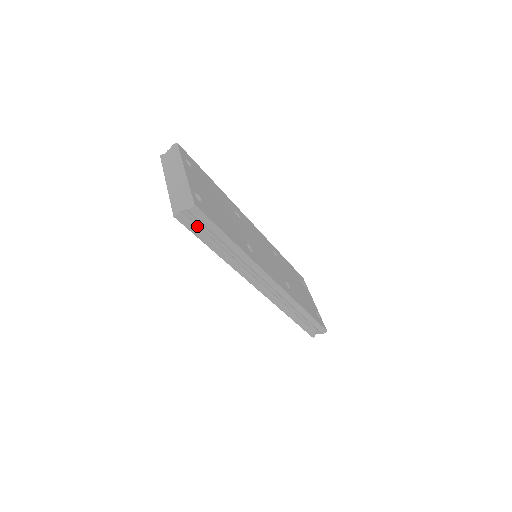
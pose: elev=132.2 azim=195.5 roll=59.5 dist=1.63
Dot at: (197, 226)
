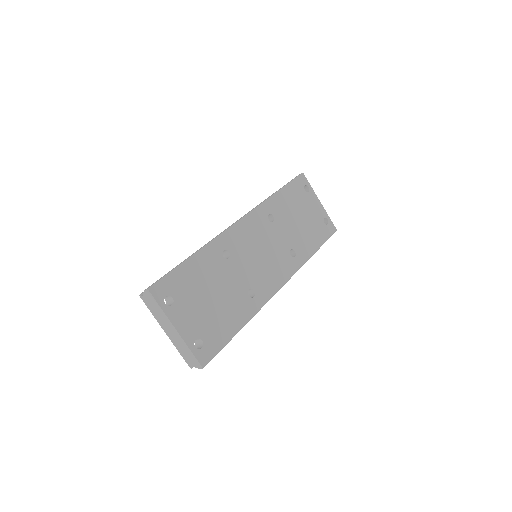
Dot at: occluded
